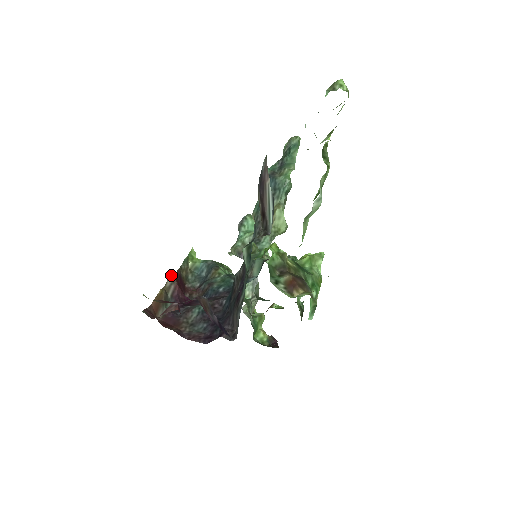
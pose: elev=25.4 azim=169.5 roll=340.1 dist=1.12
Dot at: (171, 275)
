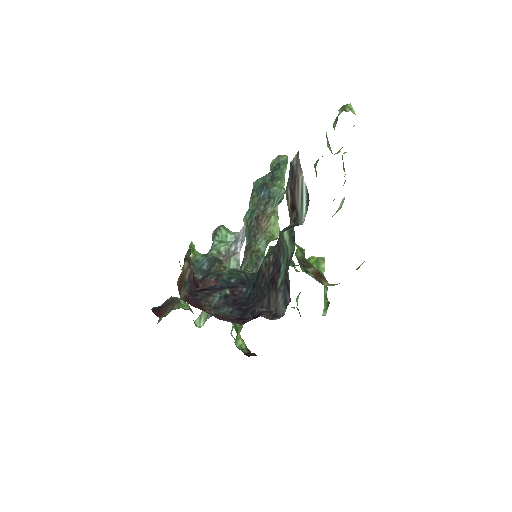
Dot at: (187, 259)
